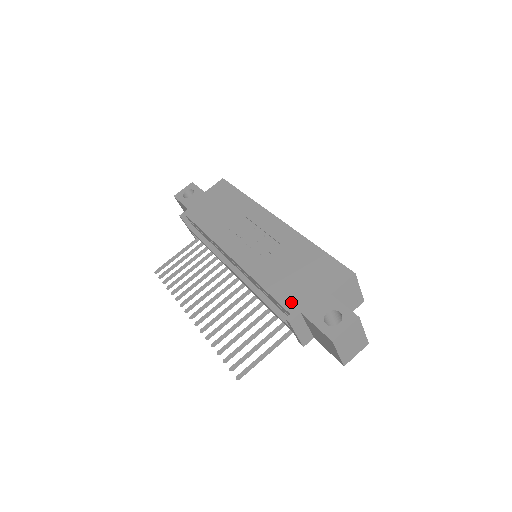
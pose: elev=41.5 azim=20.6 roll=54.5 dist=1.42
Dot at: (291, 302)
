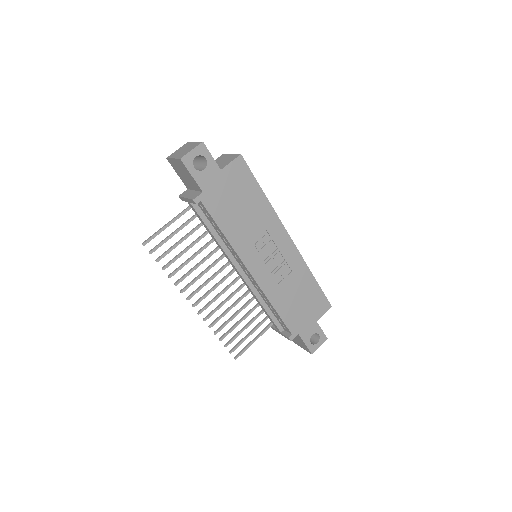
Dot at: (294, 326)
